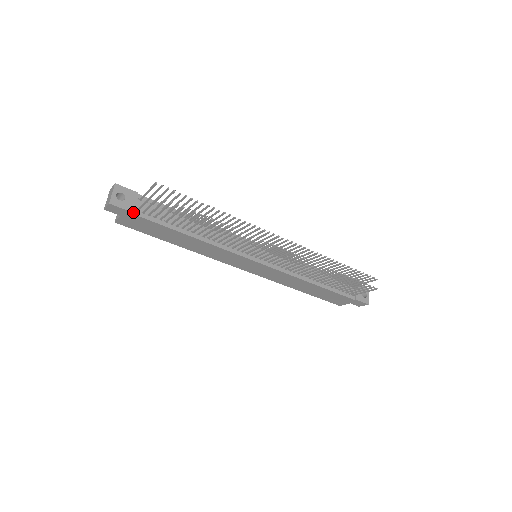
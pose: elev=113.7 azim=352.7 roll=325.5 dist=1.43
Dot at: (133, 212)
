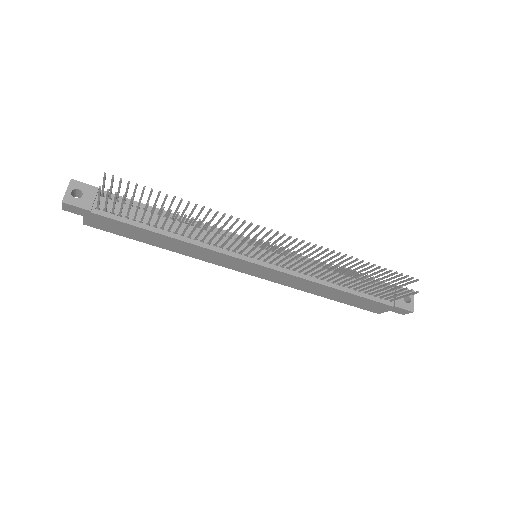
Dot at: (92, 211)
